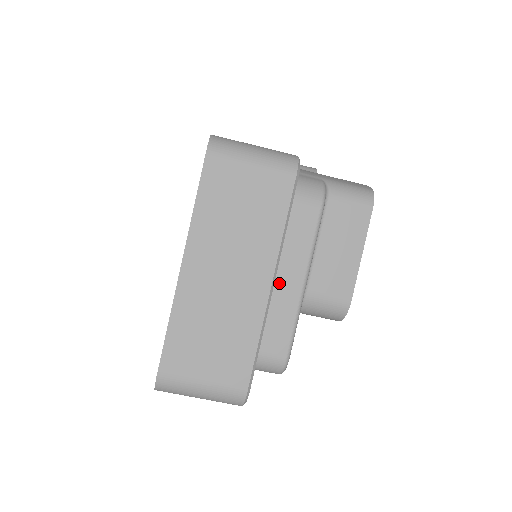
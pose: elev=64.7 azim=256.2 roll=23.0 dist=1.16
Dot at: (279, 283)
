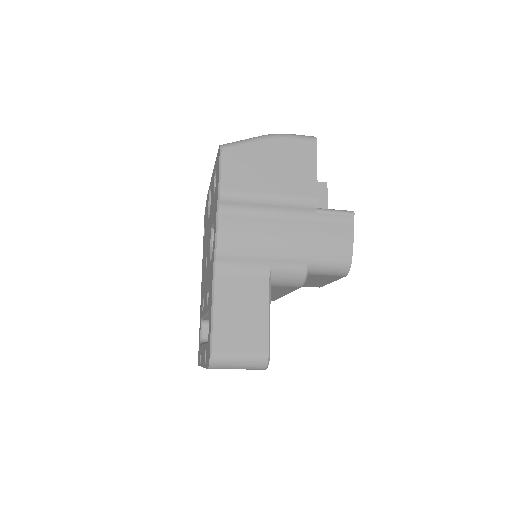
Dot at: occluded
